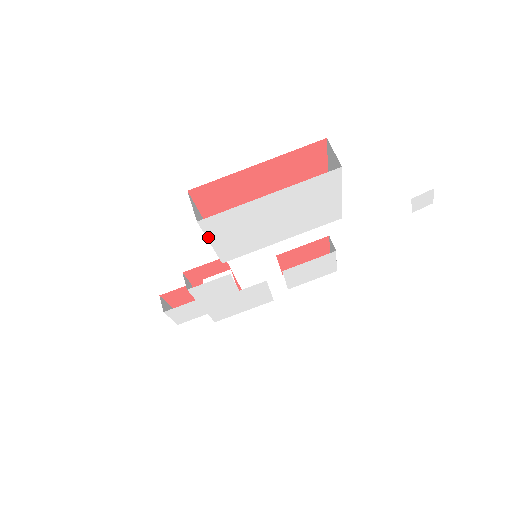
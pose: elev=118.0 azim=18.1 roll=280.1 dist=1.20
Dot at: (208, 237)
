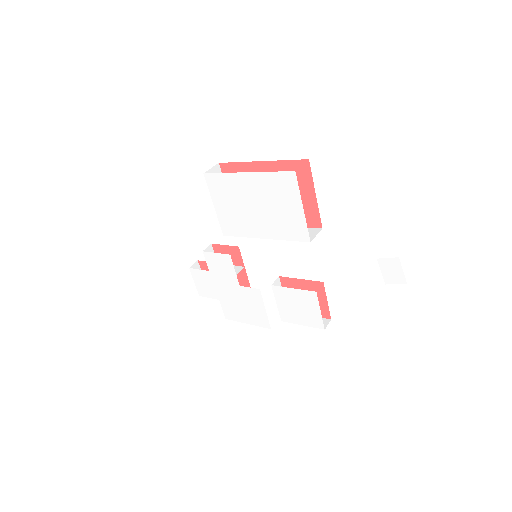
Dot at: (212, 196)
